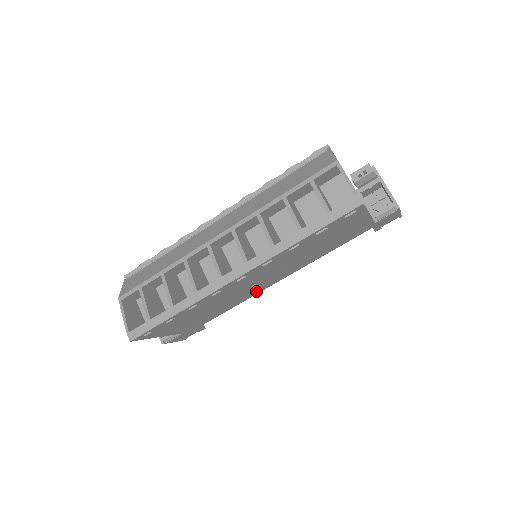
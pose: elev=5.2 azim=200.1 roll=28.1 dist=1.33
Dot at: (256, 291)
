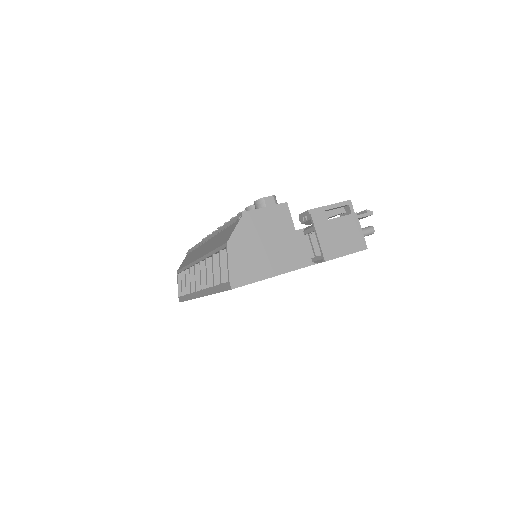
Dot at: occluded
